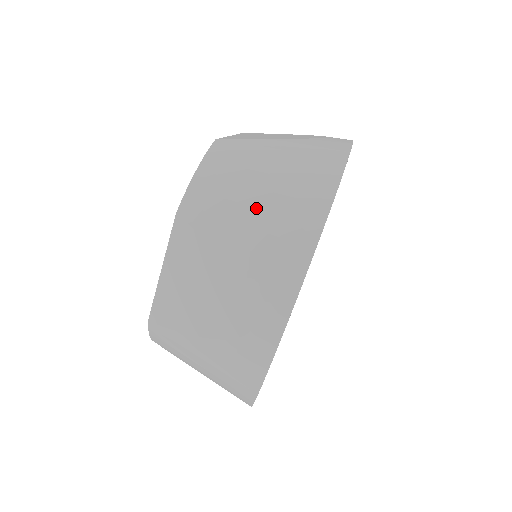
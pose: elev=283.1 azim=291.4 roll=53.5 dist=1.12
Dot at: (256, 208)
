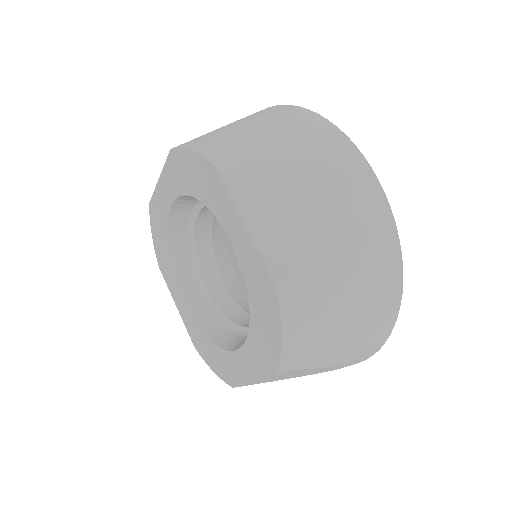
Dot at: (262, 130)
